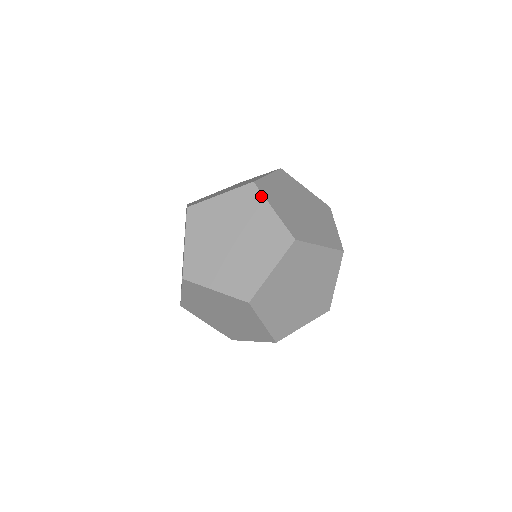
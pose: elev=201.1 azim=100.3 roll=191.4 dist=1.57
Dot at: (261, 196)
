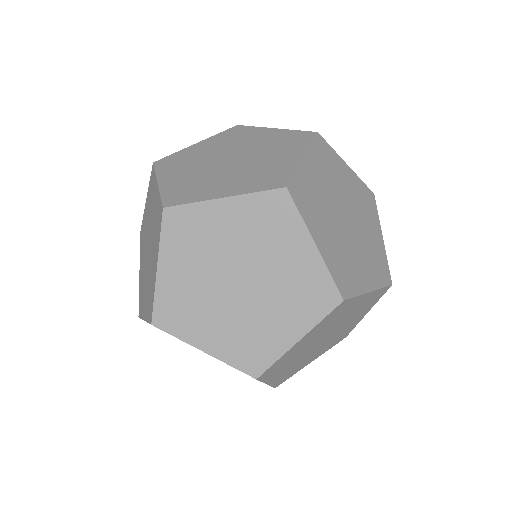
Dot at: (253, 127)
